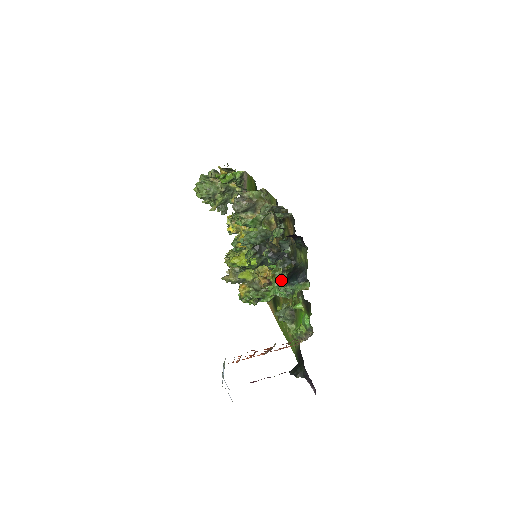
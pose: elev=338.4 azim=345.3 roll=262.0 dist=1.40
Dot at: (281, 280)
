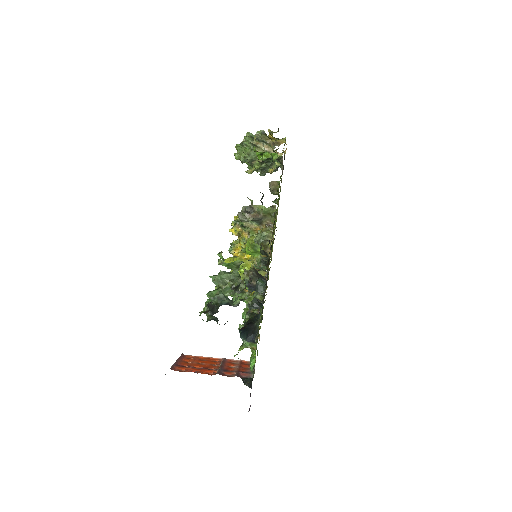
Dot at: occluded
